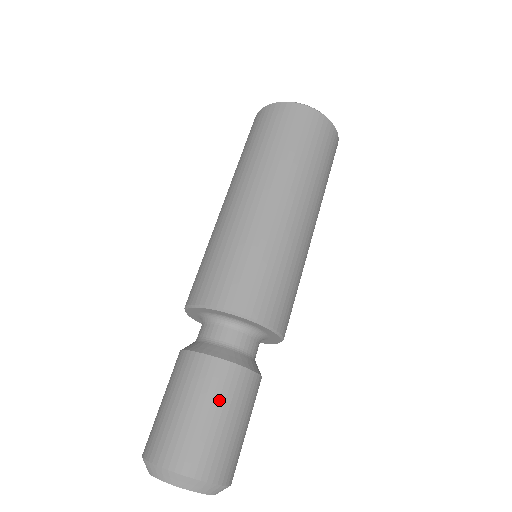
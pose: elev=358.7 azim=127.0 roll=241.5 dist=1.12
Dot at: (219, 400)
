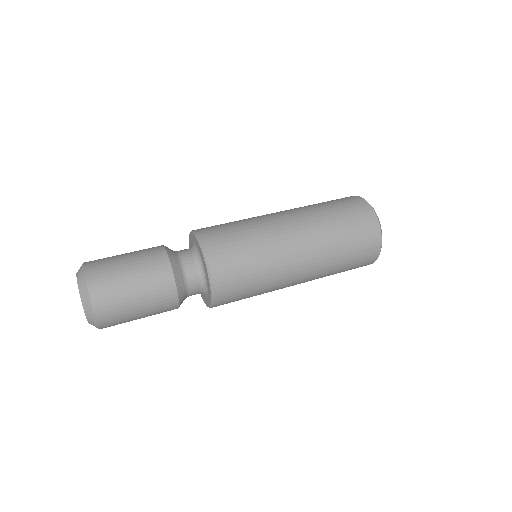
Dot at: occluded
